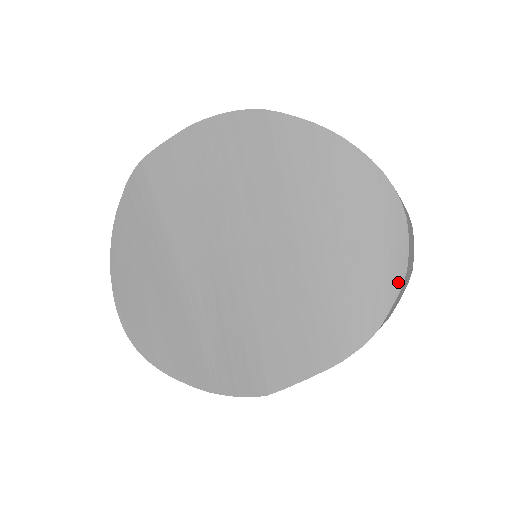
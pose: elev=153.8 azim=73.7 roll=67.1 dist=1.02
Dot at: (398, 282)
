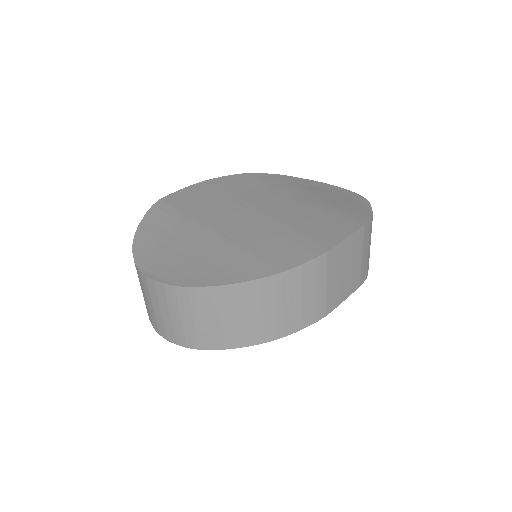
Dot at: (366, 203)
